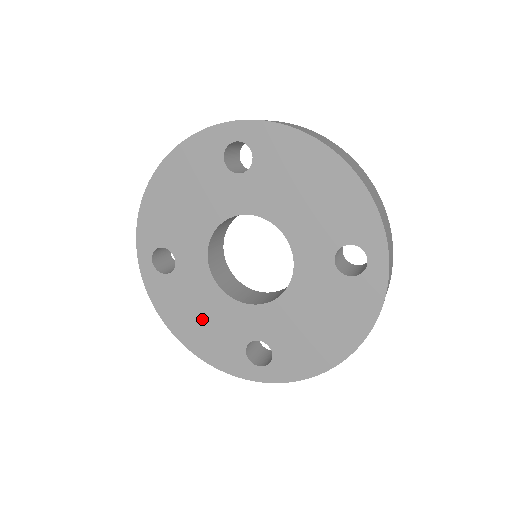
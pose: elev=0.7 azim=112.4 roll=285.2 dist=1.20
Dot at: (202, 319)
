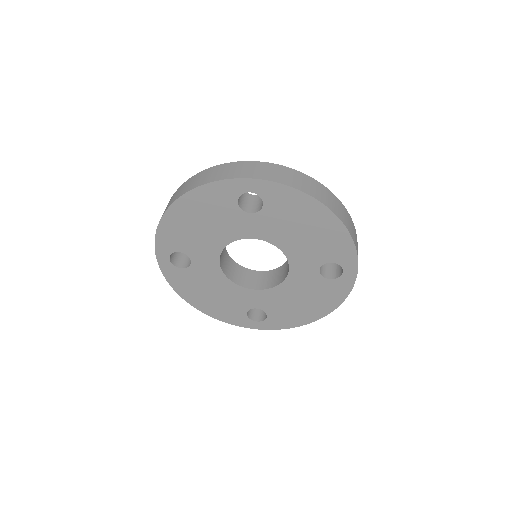
Dot at: (213, 295)
